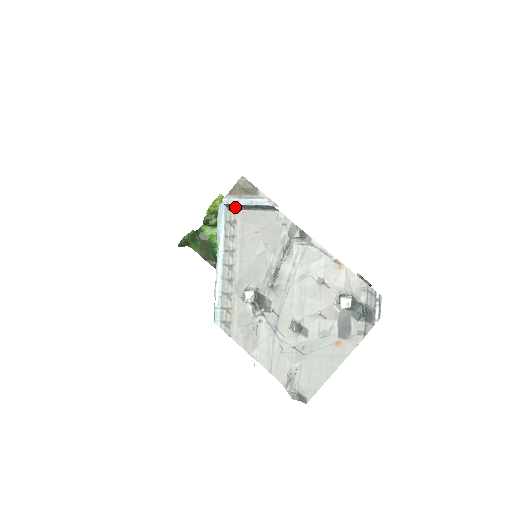
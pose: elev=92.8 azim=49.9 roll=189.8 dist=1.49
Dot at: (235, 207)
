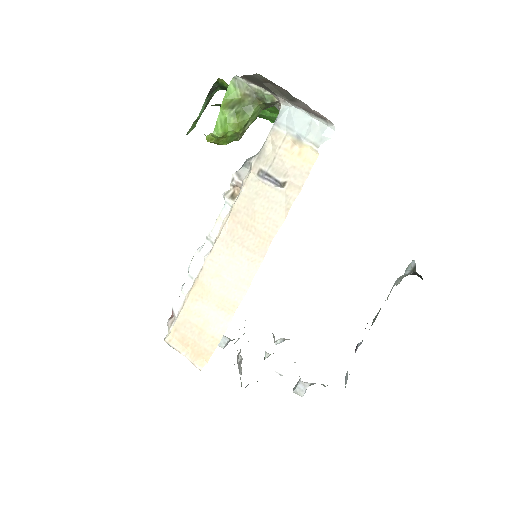
Dot at: occluded
